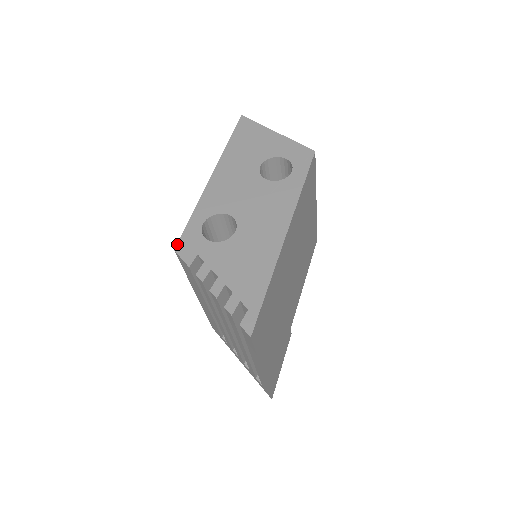
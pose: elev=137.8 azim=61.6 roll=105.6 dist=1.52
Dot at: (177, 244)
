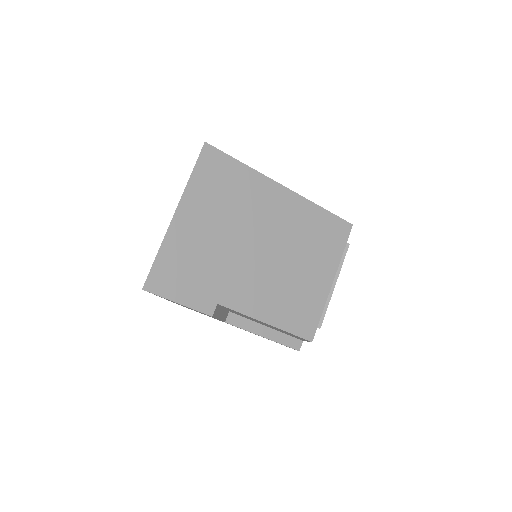
Dot at: occluded
